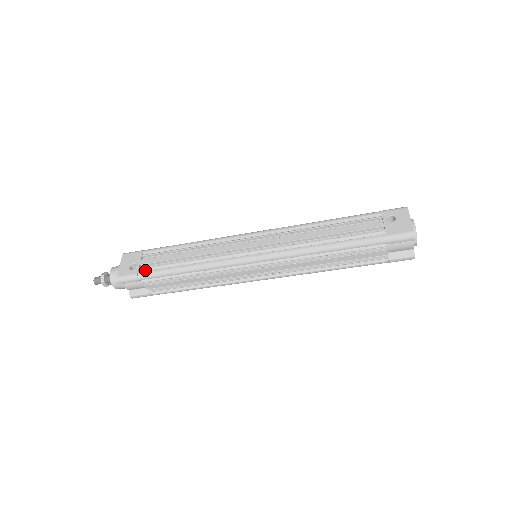
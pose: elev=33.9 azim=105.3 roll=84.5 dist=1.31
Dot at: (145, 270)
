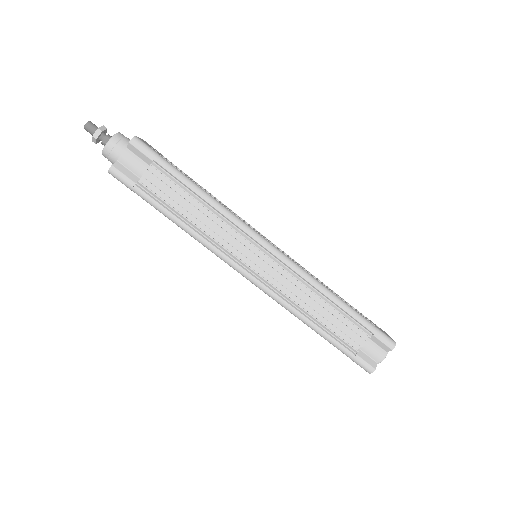
Dot at: (165, 161)
